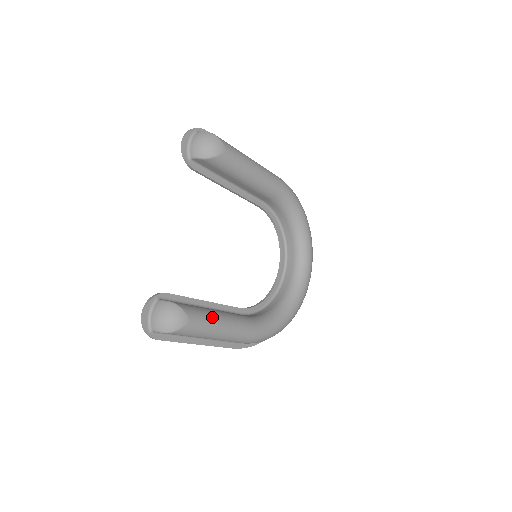
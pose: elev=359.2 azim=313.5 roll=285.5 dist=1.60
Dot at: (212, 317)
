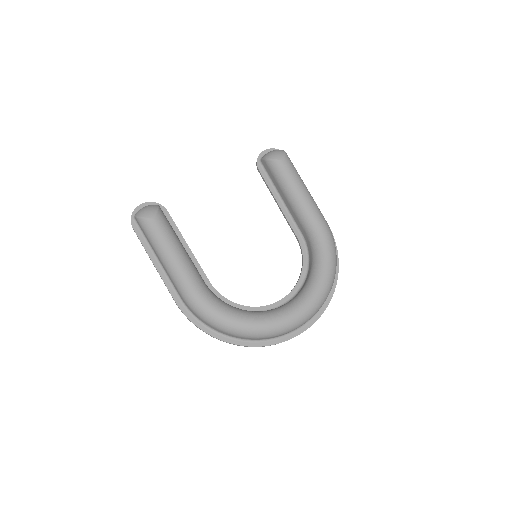
Dot at: (172, 237)
